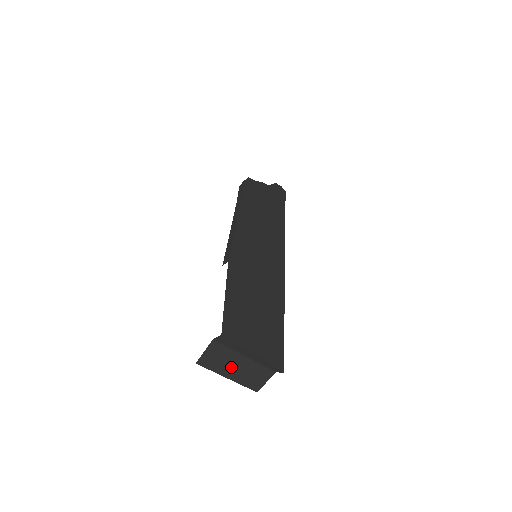
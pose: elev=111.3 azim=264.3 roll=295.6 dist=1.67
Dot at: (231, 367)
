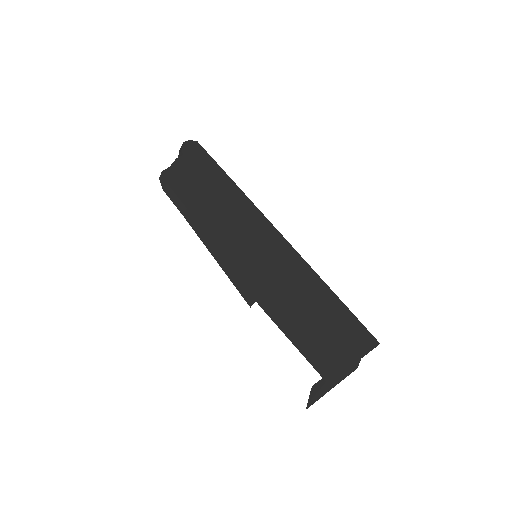
Dot at: (333, 380)
